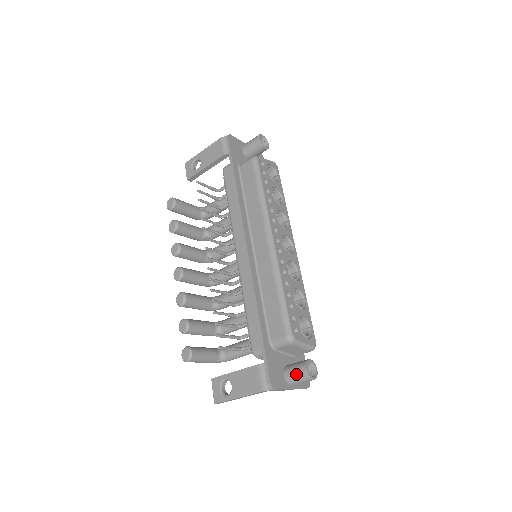
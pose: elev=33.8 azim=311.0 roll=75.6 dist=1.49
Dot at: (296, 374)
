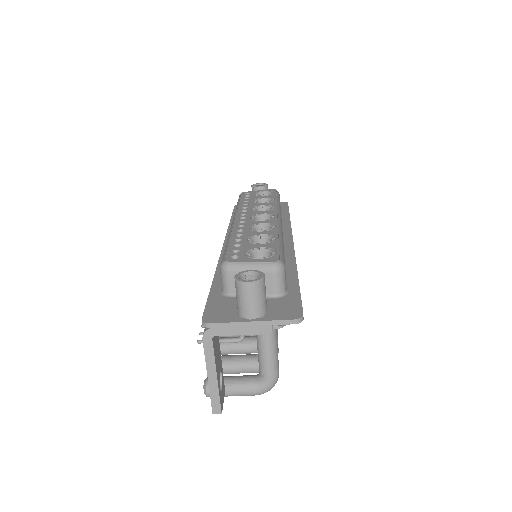
Dot at: (236, 295)
